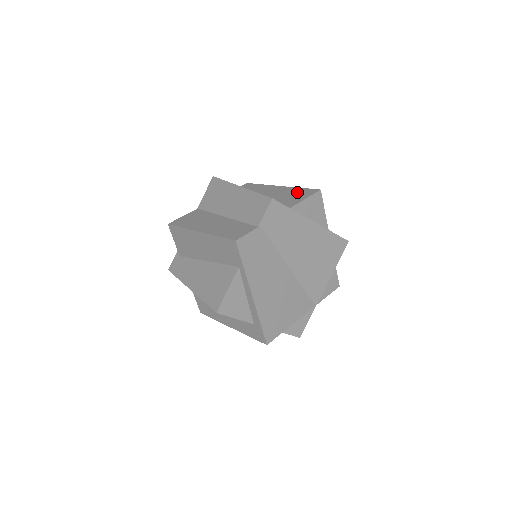
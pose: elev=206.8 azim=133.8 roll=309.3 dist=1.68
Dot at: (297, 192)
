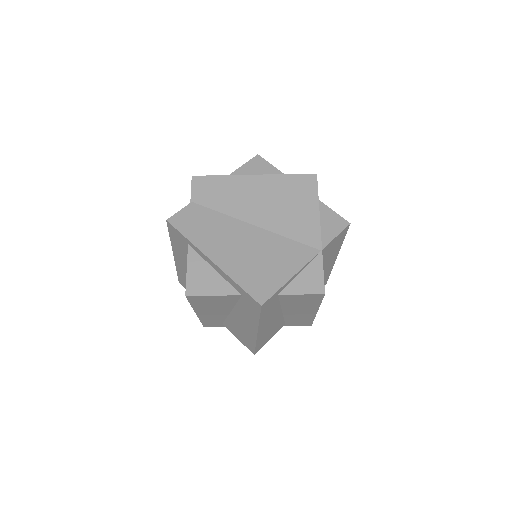
Dot at: occluded
